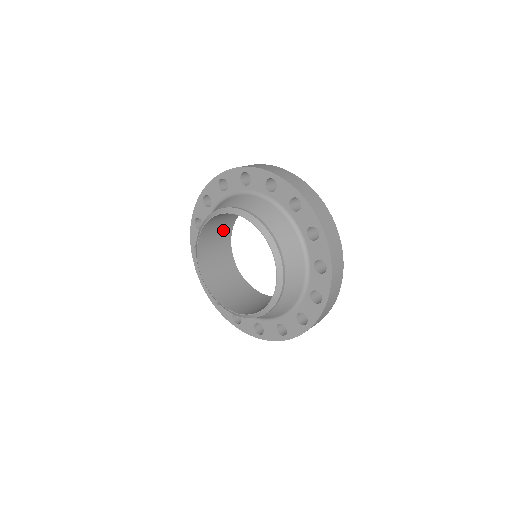
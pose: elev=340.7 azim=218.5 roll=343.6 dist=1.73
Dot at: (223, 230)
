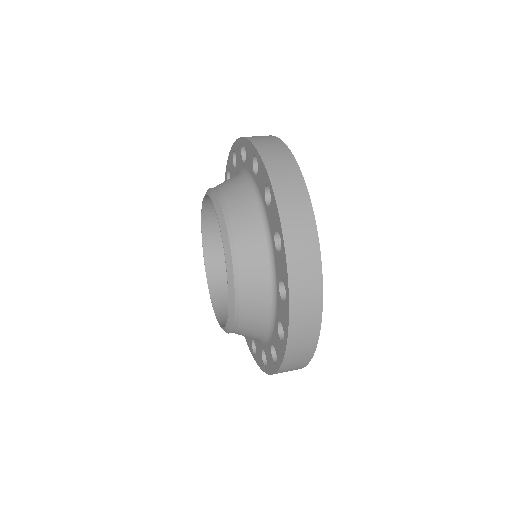
Dot at: occluded
